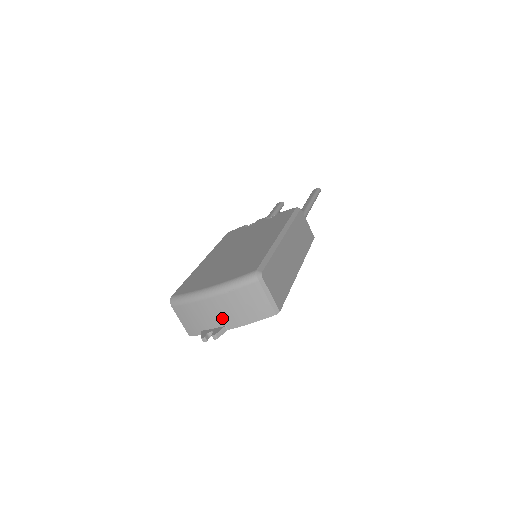
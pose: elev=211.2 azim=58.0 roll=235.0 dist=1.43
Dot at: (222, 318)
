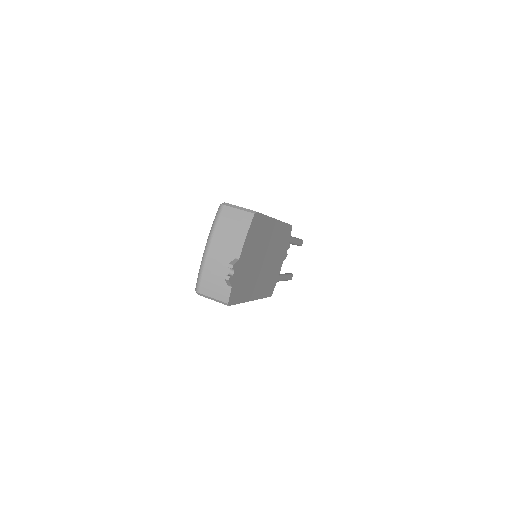
Dot at: (228, 255)
